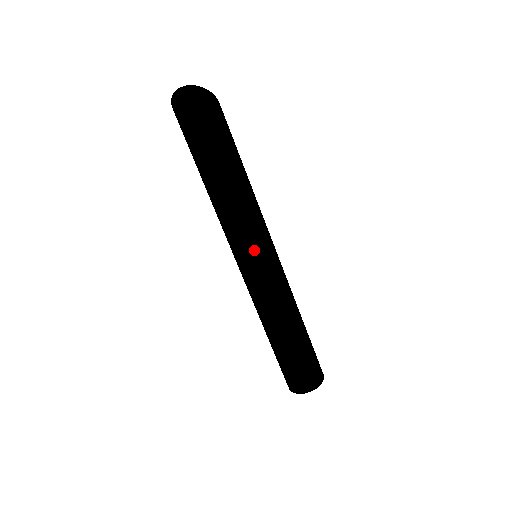
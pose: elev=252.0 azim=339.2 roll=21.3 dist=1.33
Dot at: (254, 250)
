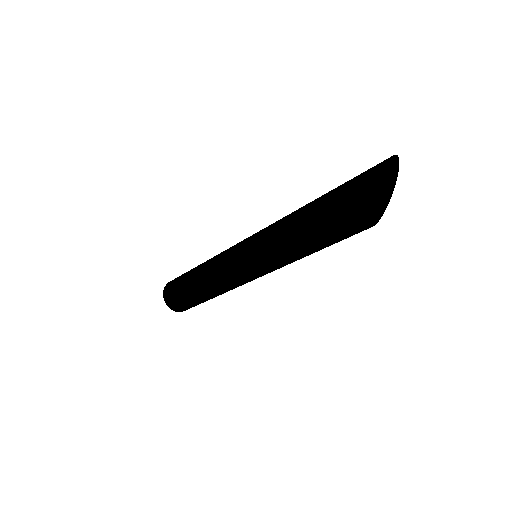
Dot at: (270, 272)
